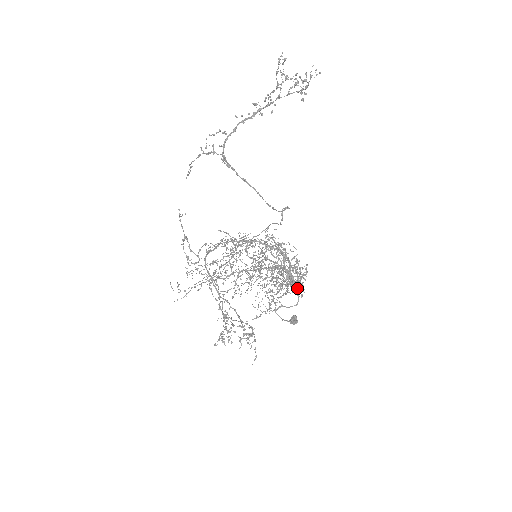
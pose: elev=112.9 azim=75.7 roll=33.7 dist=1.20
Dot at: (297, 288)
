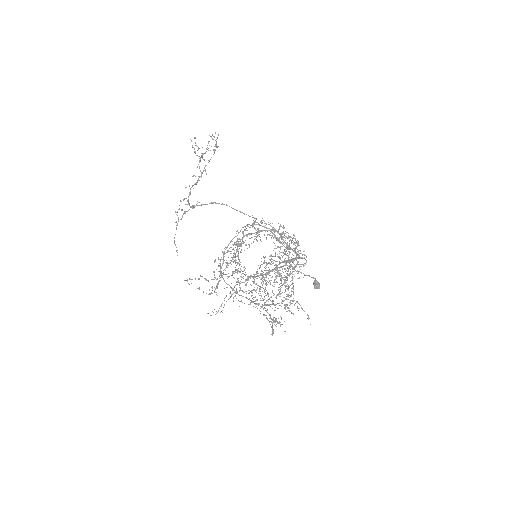
Dot at: occluded
